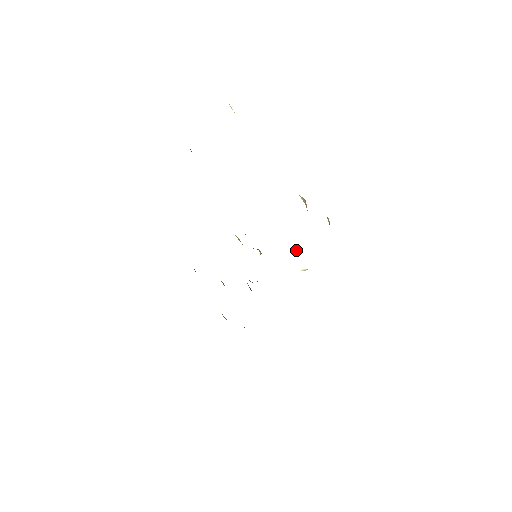
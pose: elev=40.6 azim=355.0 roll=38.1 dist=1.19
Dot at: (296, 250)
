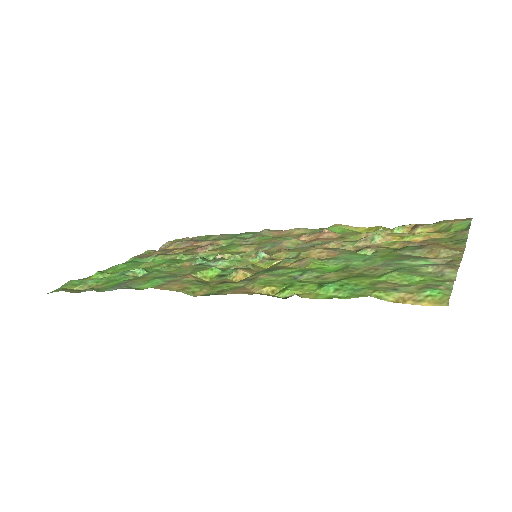
Dot at: occluded
